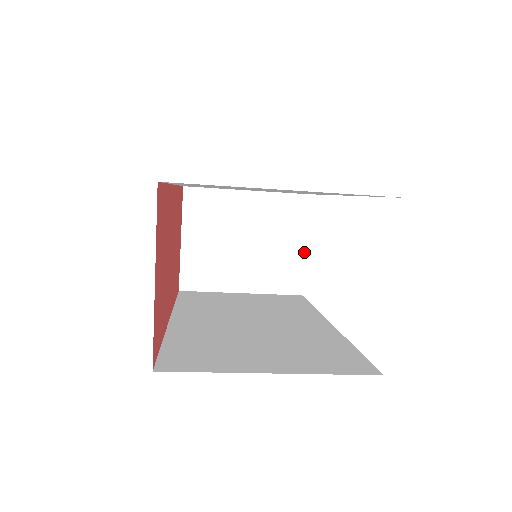
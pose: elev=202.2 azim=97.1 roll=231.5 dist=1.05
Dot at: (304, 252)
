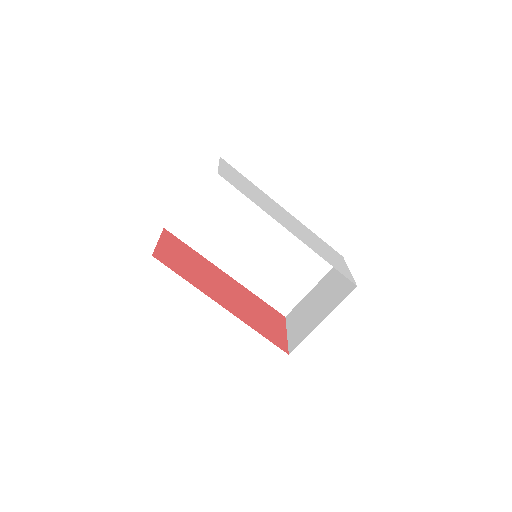
Dot at: occluded
